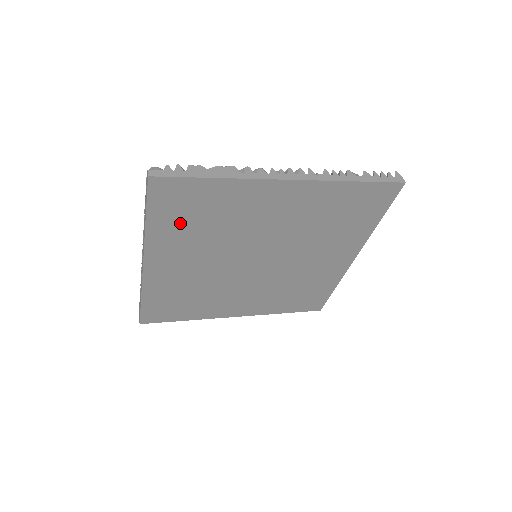
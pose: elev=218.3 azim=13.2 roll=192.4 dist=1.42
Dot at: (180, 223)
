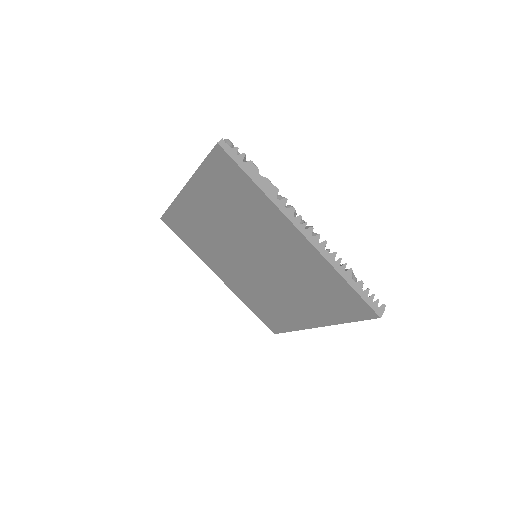
Dot at: (220, 188)
